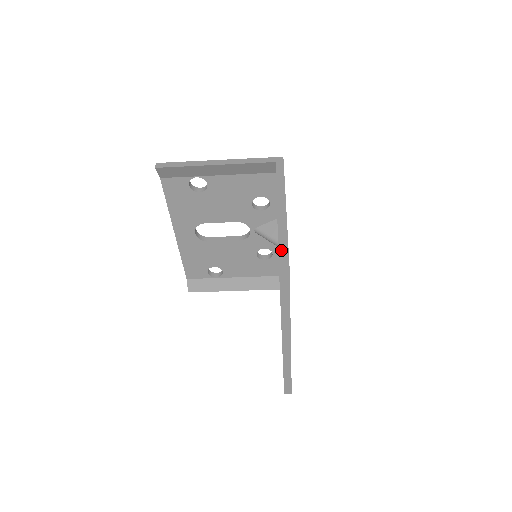
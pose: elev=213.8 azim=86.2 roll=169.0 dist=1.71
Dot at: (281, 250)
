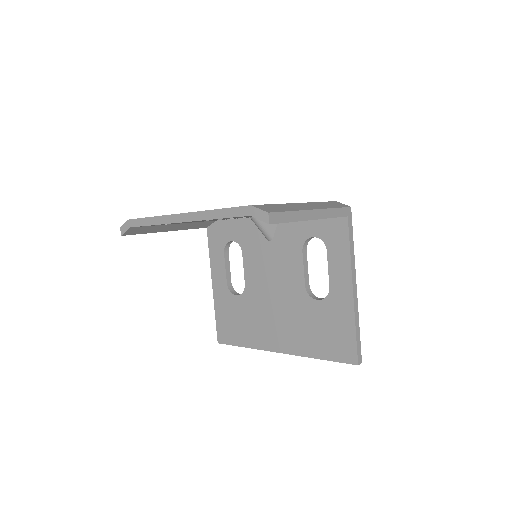
Dot at: (358, 344)
